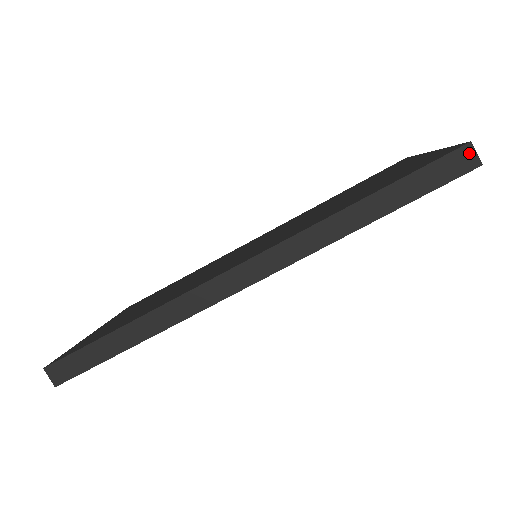
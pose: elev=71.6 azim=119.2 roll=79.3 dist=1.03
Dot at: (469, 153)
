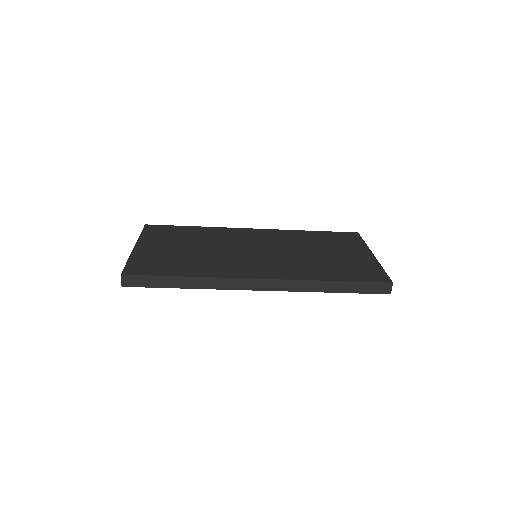
Dot at: (389, 287)
